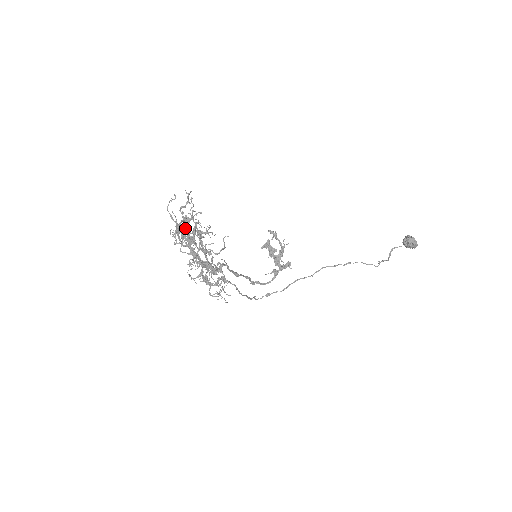
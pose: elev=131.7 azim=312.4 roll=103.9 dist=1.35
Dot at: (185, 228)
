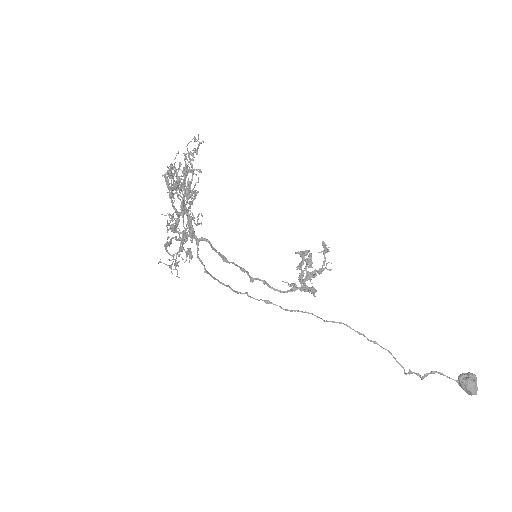
Dot at: (165, 176)
